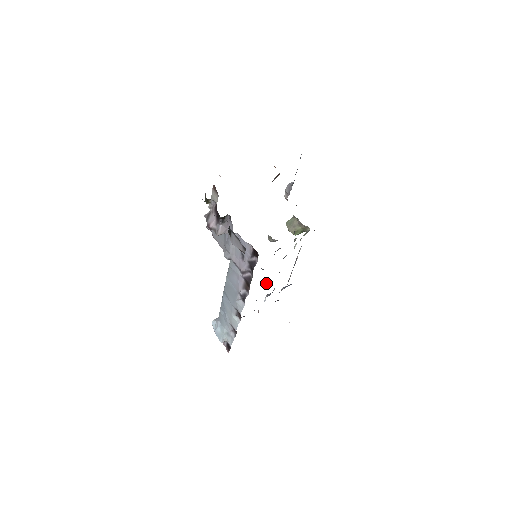
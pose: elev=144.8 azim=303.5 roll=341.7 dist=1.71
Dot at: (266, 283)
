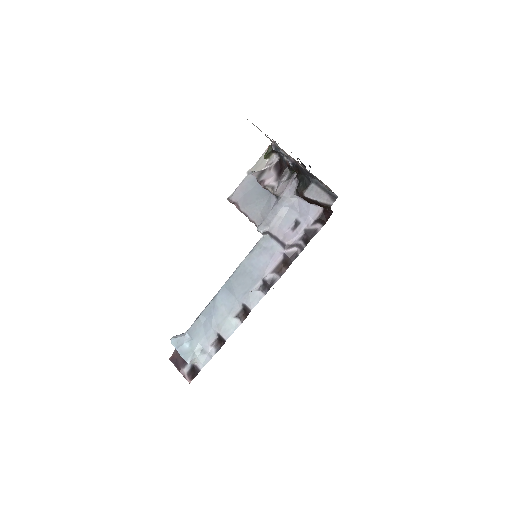
Dot at: occluded
